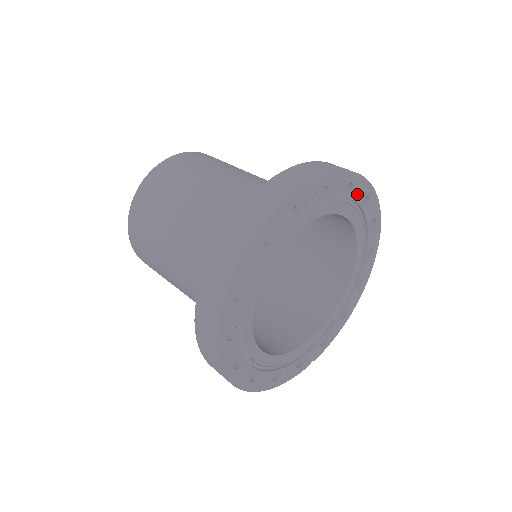
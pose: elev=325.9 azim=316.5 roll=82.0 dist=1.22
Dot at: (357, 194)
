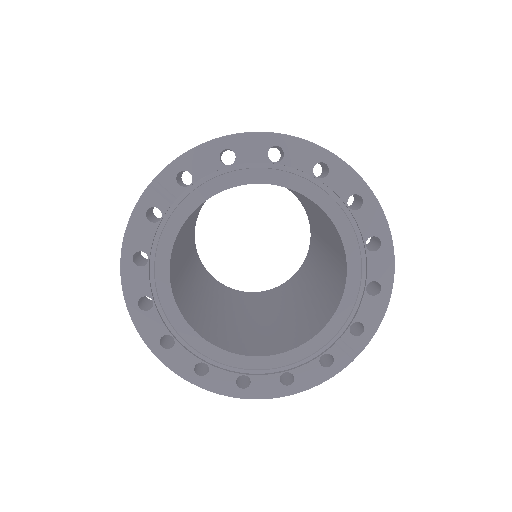
Dot at: (249, 154)
